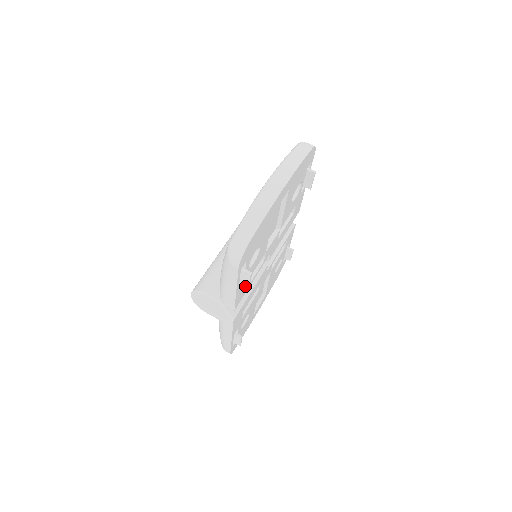
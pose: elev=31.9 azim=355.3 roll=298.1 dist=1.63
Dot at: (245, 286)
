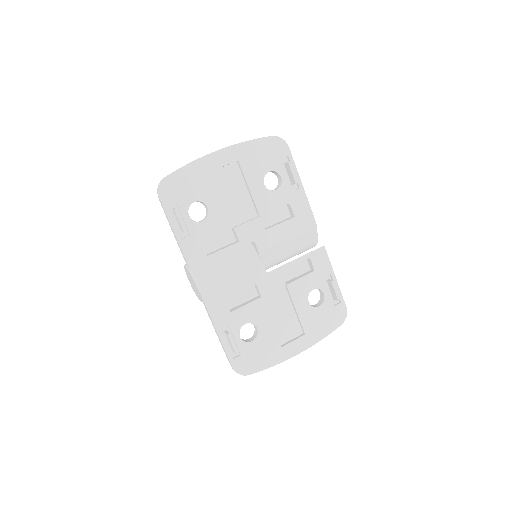
Dot at: (183, 231)
